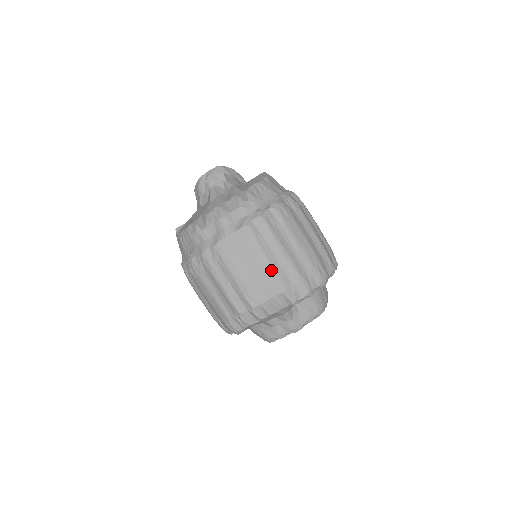
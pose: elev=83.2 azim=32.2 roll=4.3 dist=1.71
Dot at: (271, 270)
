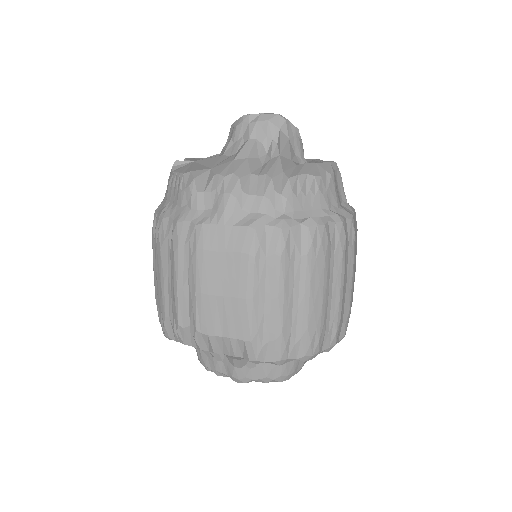
Dot at: (248, 306)
